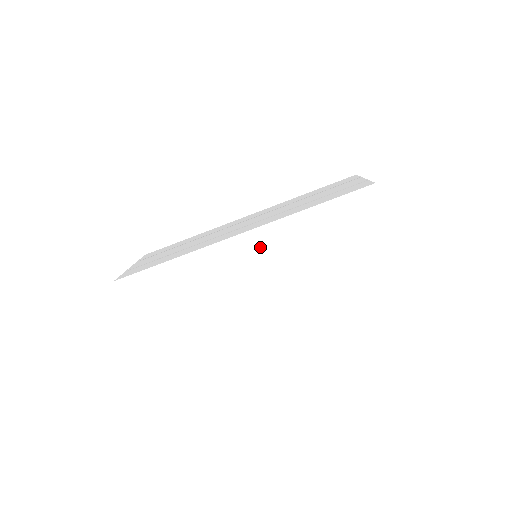
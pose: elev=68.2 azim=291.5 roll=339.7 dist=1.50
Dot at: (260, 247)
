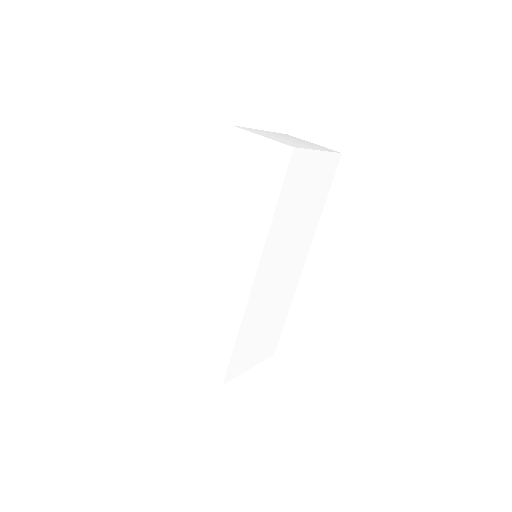
Dot at: (217, 244)
